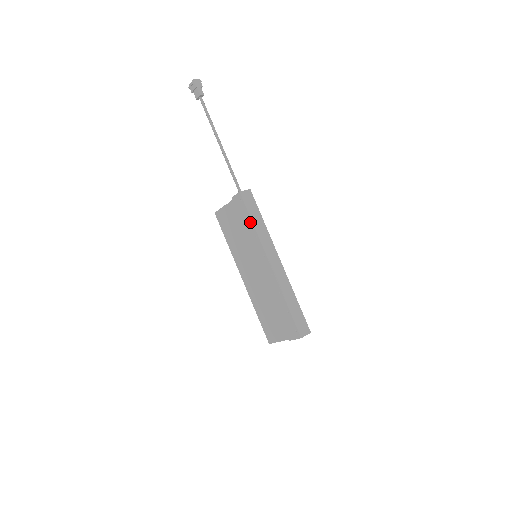
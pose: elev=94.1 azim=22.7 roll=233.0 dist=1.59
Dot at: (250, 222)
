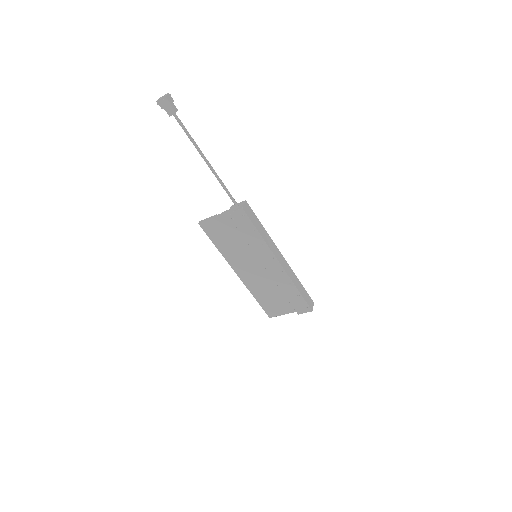
Dot at: (256, 233)
